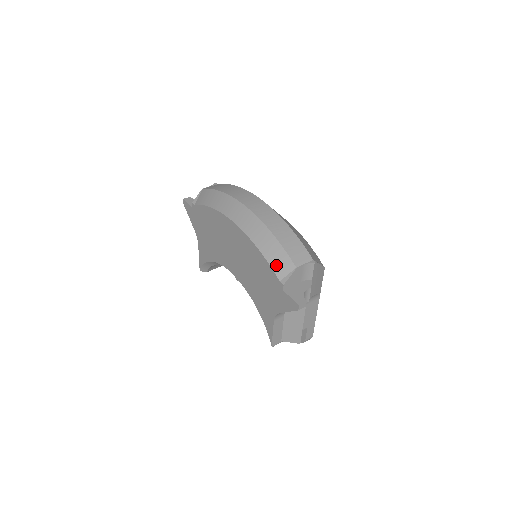
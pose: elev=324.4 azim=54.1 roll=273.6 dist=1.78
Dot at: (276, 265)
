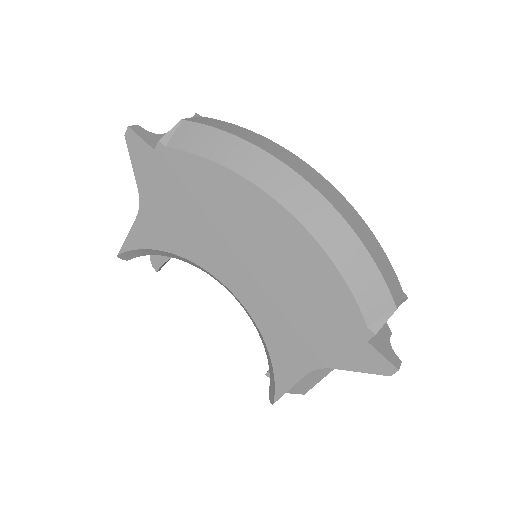
Dot at: (366, 300)
